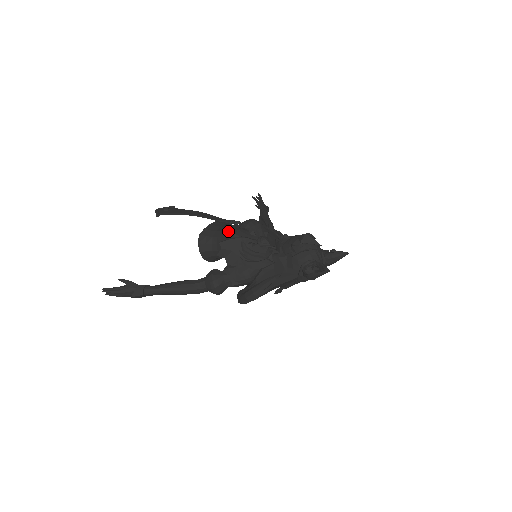
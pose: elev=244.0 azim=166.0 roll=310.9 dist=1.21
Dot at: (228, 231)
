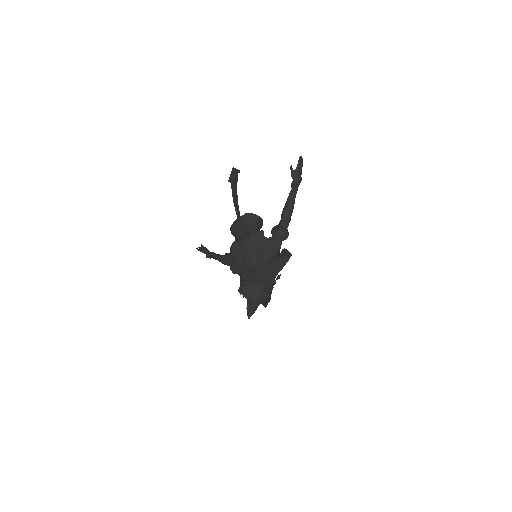
Dot at: (235, 240)
